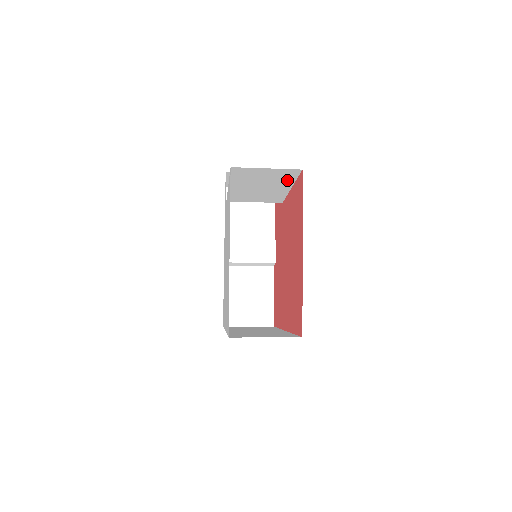
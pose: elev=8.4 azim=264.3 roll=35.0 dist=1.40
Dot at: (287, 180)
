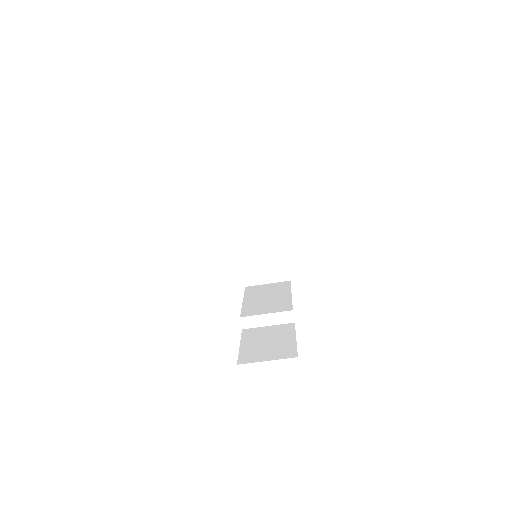
Dot at: (268, 187)
